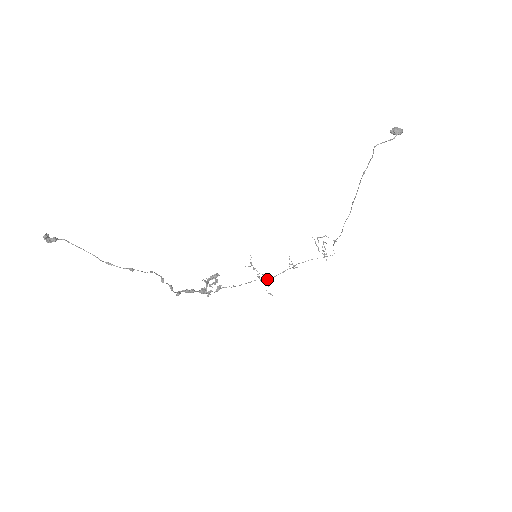
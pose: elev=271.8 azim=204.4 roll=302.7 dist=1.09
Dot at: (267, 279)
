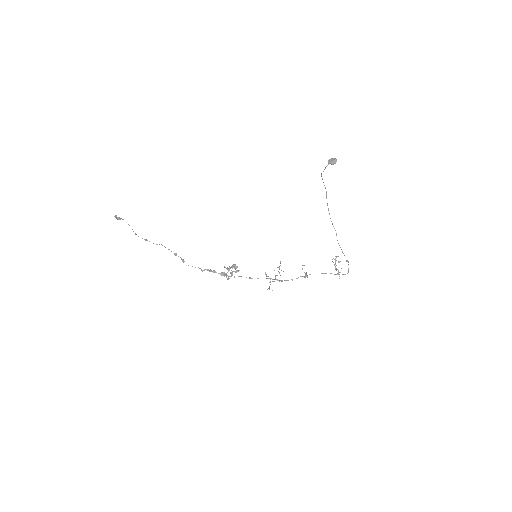
Dot at: (281, 280)
